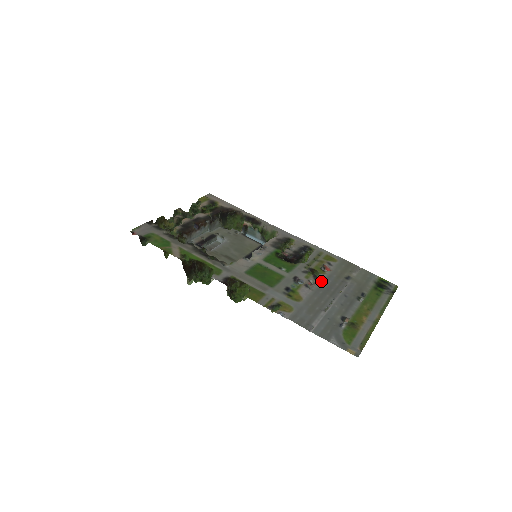
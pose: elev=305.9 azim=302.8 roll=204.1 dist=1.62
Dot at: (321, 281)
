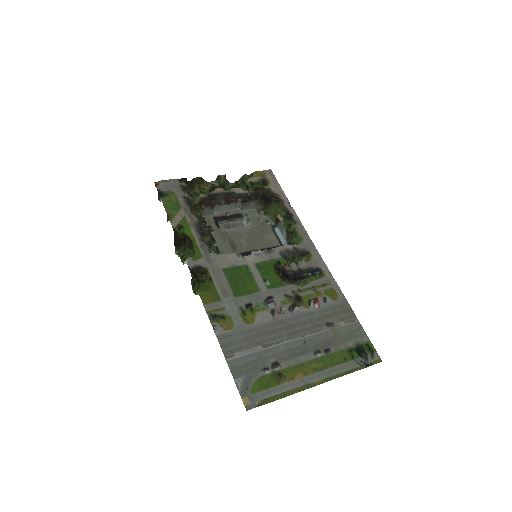
Dot at: (294, 314)
